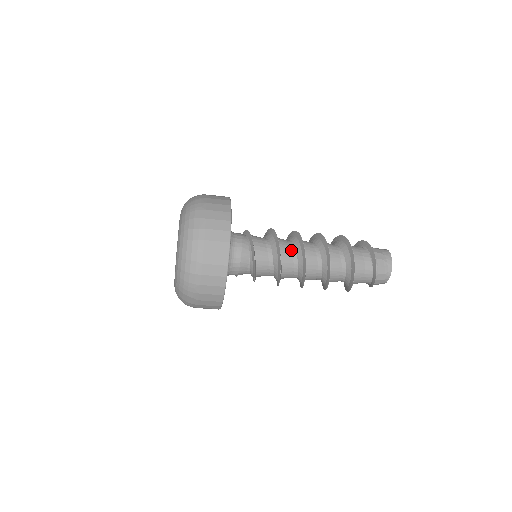
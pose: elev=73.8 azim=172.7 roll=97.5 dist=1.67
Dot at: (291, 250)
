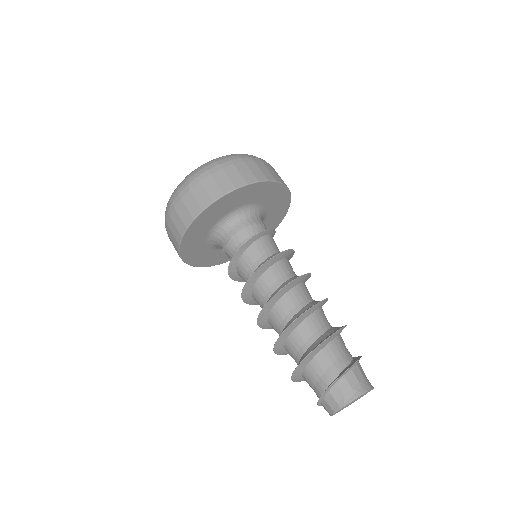
Dot at: (292, 271)
